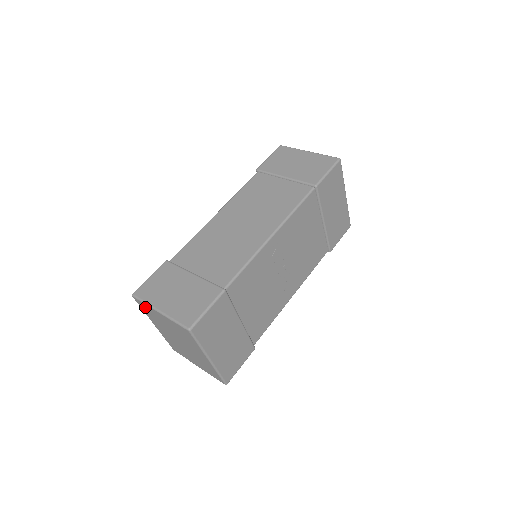
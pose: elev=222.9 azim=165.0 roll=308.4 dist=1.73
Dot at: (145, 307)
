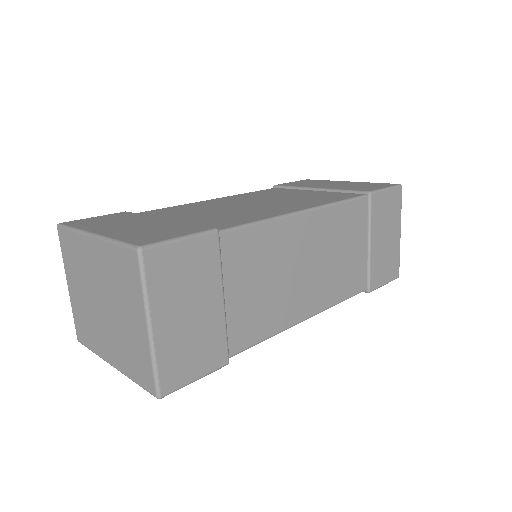
Dot at: (132, 274)
